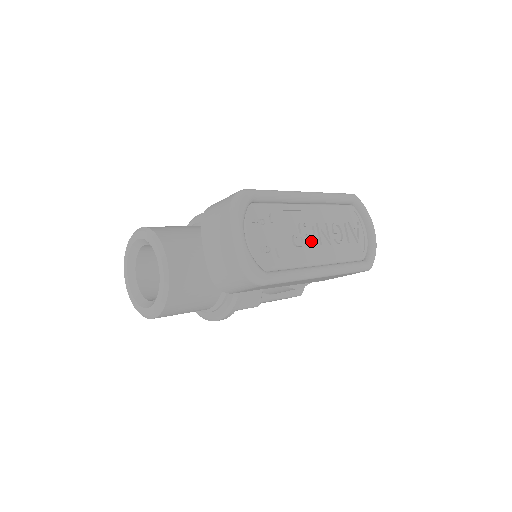
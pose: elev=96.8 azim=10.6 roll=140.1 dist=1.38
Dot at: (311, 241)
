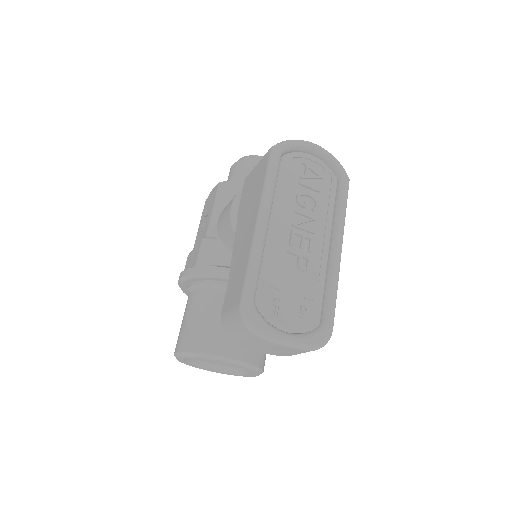
Dot at: (306, 244)
